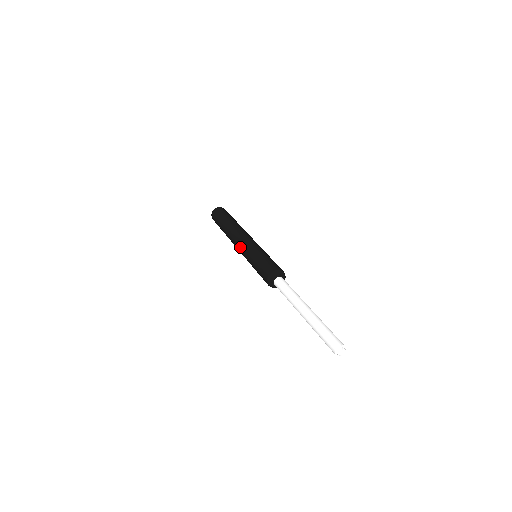
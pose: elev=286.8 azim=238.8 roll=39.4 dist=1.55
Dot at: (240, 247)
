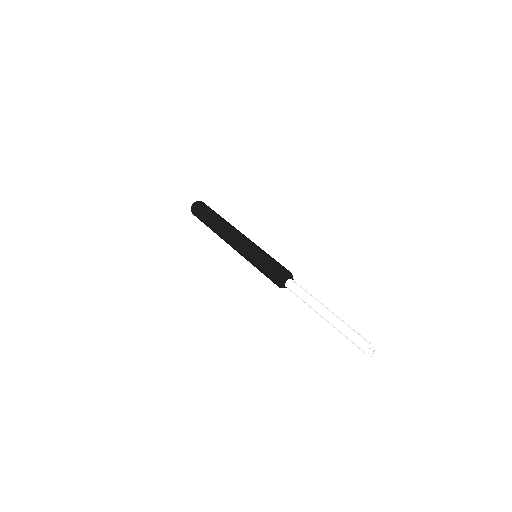
Dot at: (240, 244)
